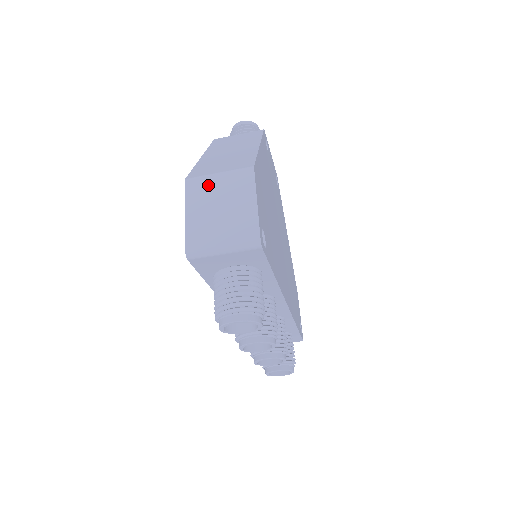
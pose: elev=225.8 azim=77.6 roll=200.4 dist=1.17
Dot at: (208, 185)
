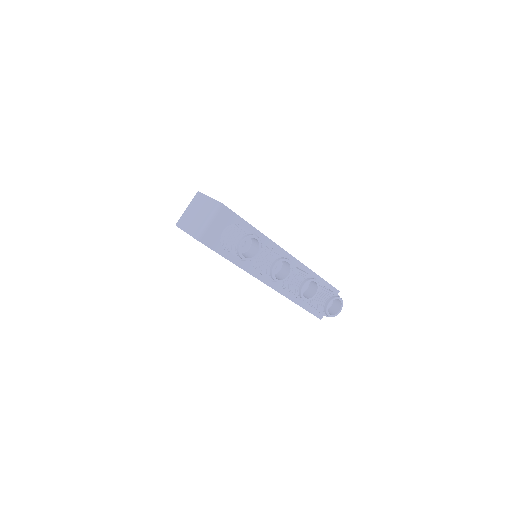
Dot at: (185, 215)
